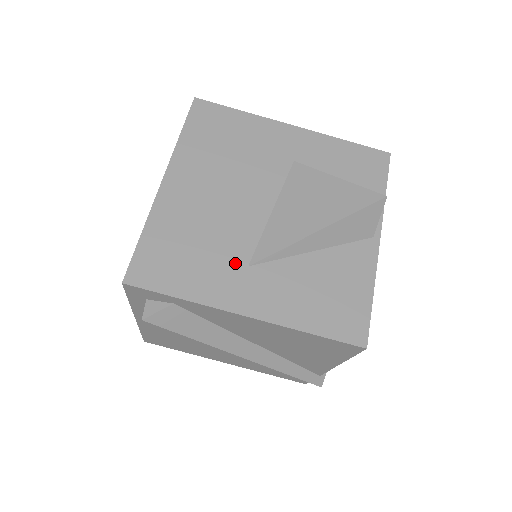
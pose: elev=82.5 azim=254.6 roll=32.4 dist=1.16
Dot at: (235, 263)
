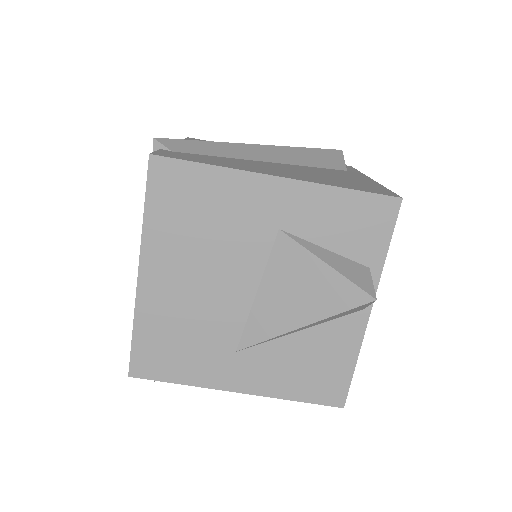
Dot at: (223, 350)
